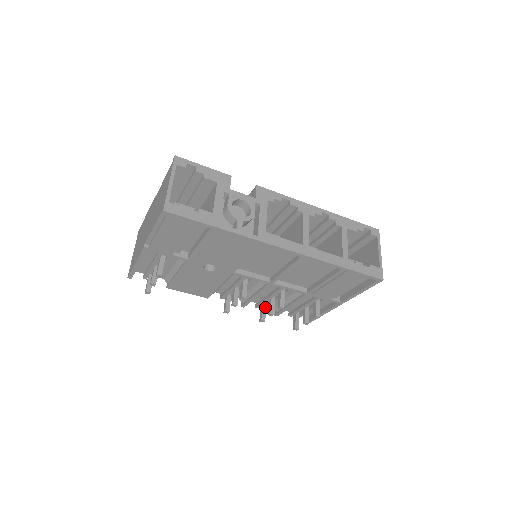
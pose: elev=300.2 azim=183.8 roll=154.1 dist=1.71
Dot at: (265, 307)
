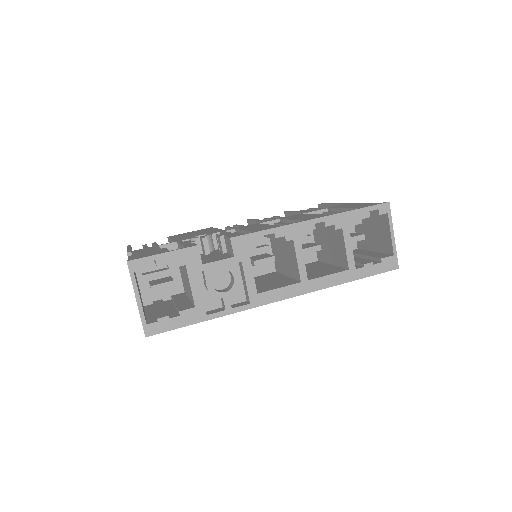
Dot at: occluded
